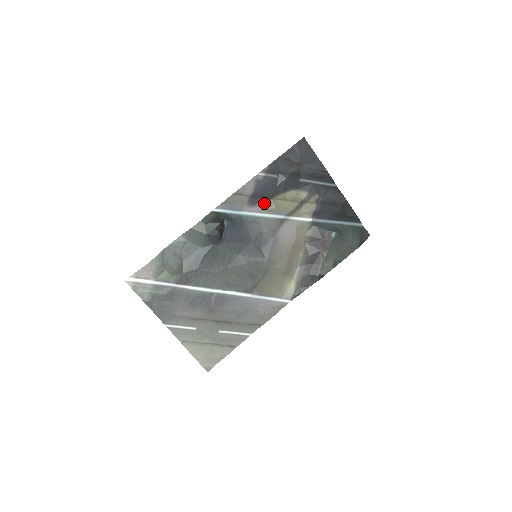
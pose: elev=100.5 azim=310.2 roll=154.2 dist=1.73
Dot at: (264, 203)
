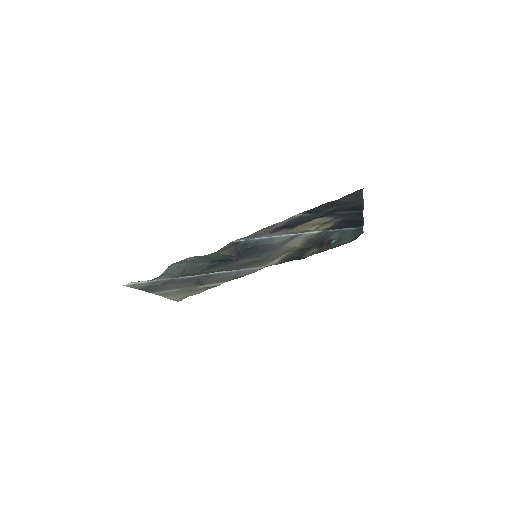
Dot at: (286, 229)
